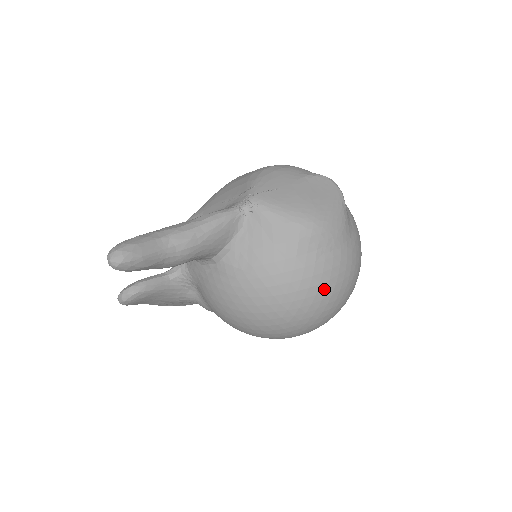
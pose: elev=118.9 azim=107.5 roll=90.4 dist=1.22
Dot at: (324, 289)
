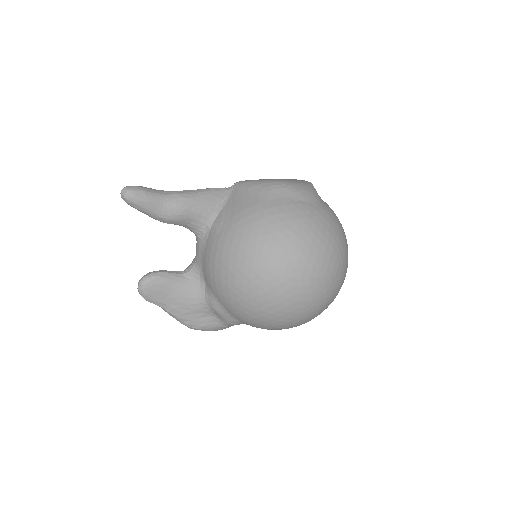
Dot at: (296, 226)
